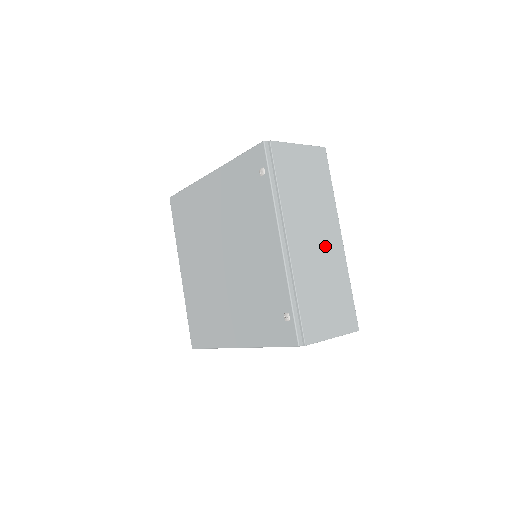
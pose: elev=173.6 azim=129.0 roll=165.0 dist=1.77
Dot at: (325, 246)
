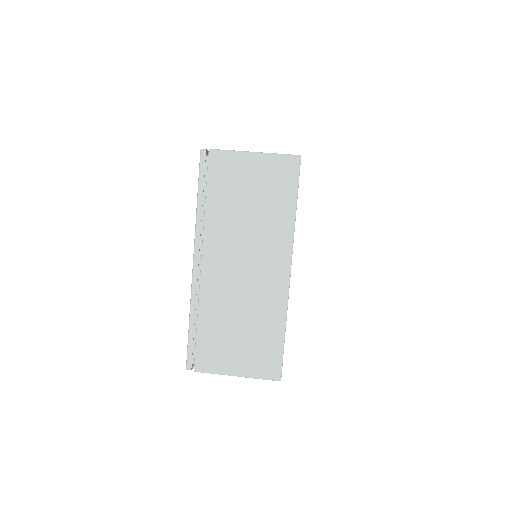
Dot at: (257, 277)
